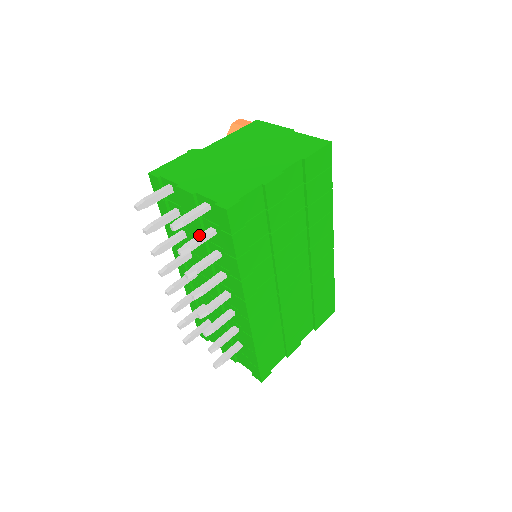
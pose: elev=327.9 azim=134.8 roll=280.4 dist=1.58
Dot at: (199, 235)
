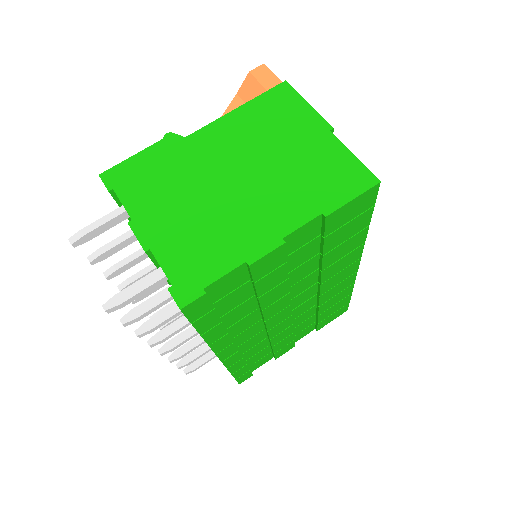
Dot at: (154, 297)
